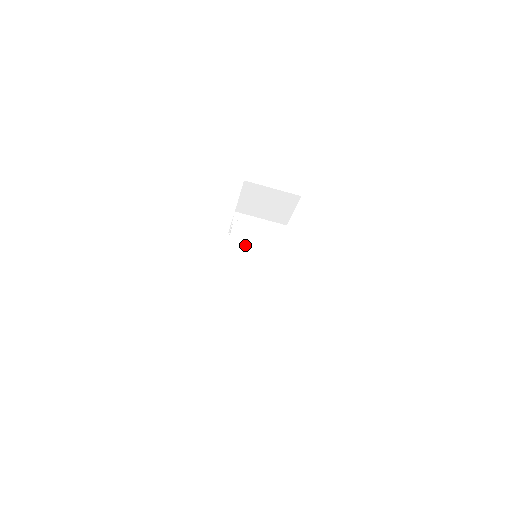
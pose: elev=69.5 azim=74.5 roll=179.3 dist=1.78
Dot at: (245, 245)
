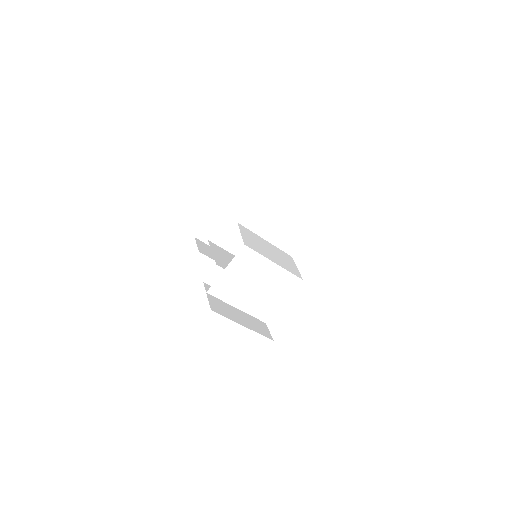
Dot at: (241, 280)
